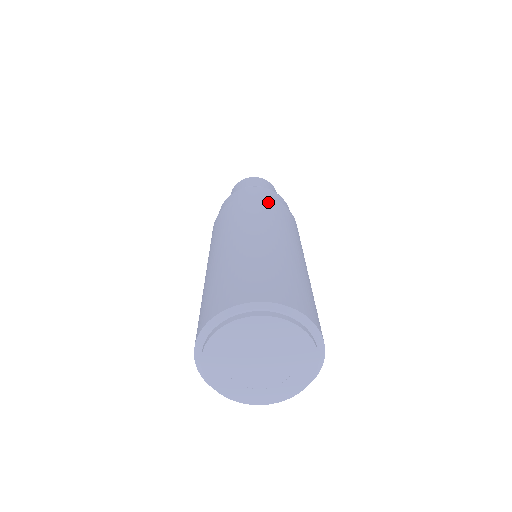
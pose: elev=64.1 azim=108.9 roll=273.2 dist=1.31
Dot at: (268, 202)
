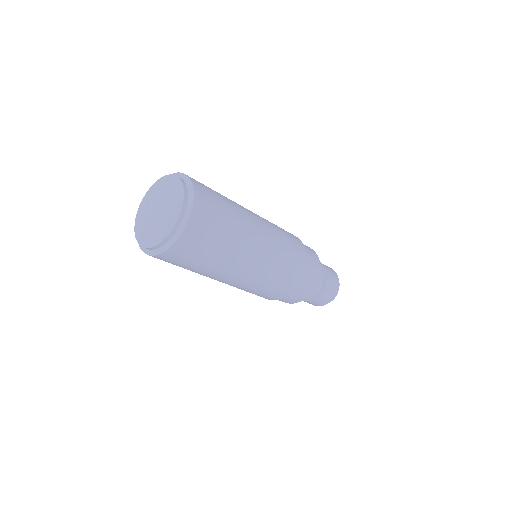
Dot at: occluded
